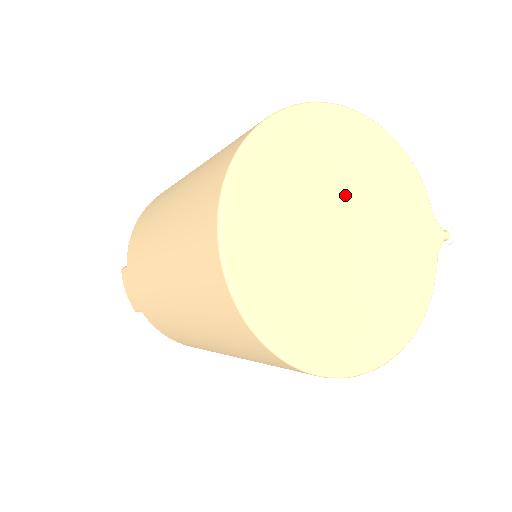
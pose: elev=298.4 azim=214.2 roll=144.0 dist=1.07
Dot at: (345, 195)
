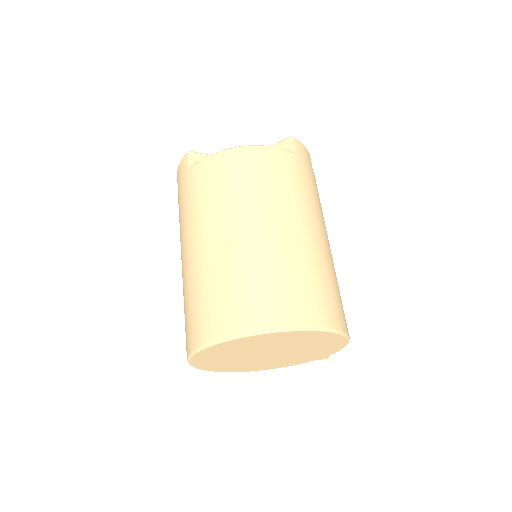
Dot at: (288, 348)
